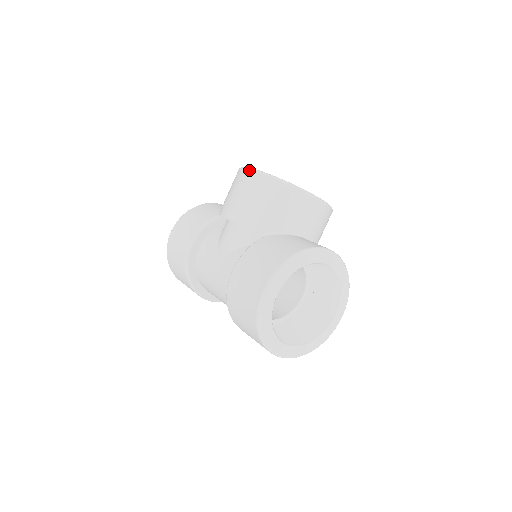
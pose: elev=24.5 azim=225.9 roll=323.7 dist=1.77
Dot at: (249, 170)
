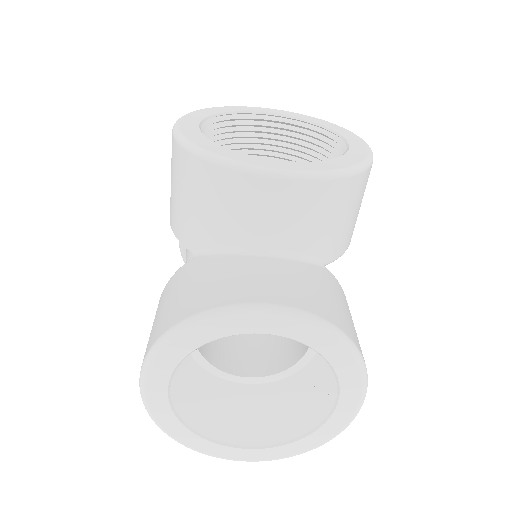
Dot at: occluded
